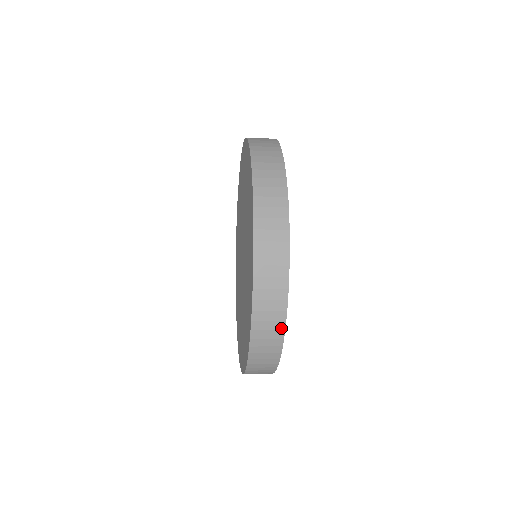
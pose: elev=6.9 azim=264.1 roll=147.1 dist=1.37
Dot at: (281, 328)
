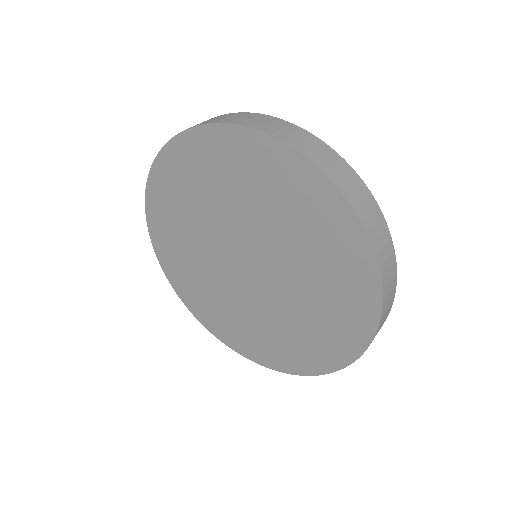
Dot at: occluded
